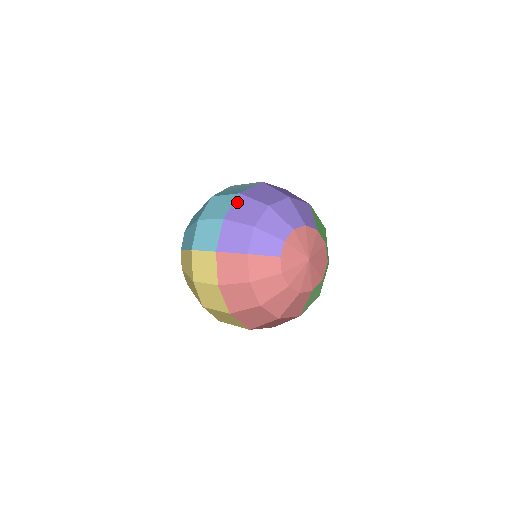
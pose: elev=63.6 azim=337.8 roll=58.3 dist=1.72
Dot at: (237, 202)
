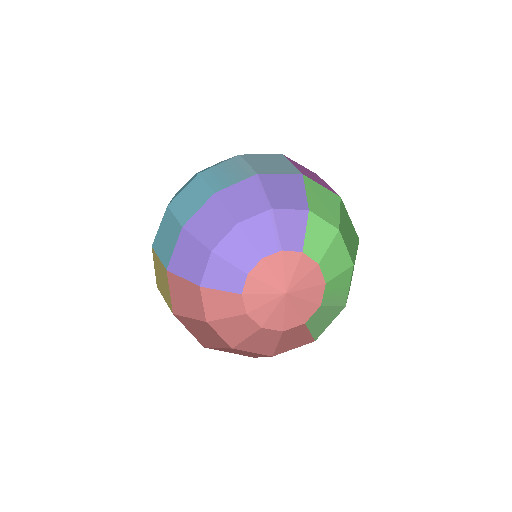
Dot at: (207, 206)
